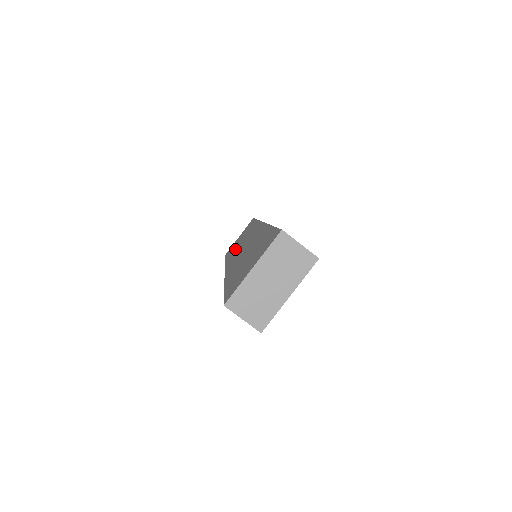
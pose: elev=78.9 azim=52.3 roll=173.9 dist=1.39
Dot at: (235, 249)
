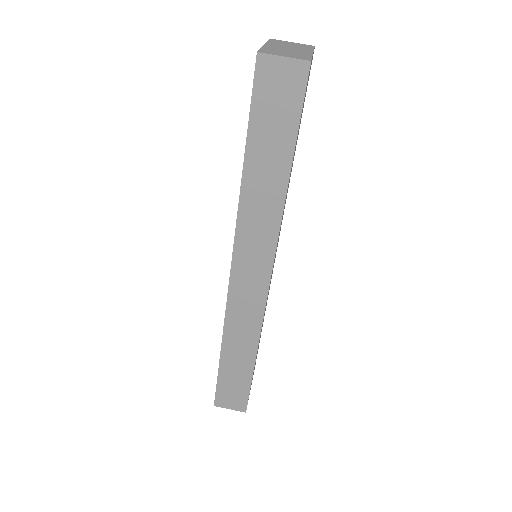
Dot at: occluded
